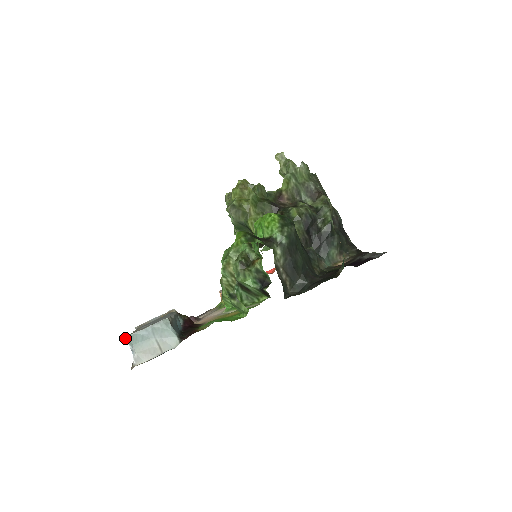
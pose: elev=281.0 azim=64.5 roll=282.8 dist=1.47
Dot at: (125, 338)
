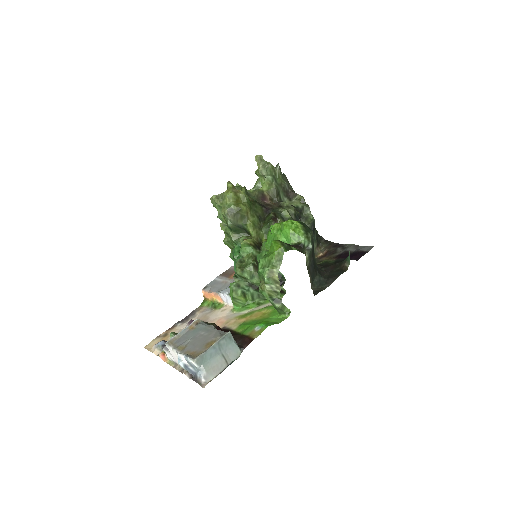
Dot at: (196, 360)
